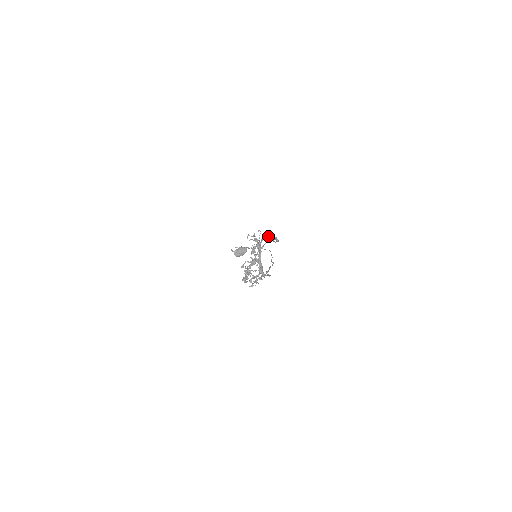
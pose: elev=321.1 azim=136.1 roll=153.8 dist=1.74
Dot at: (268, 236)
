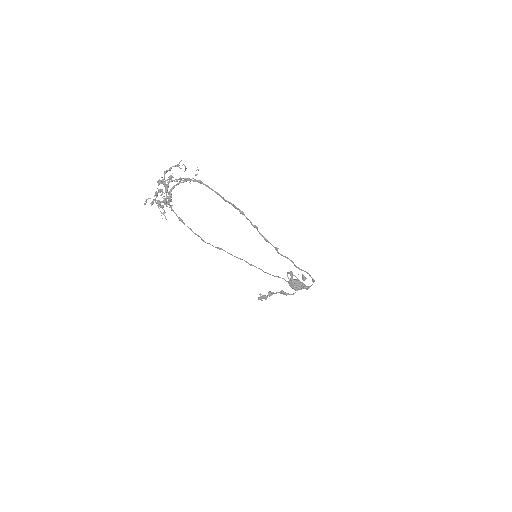
Dot at: (211, 188)
